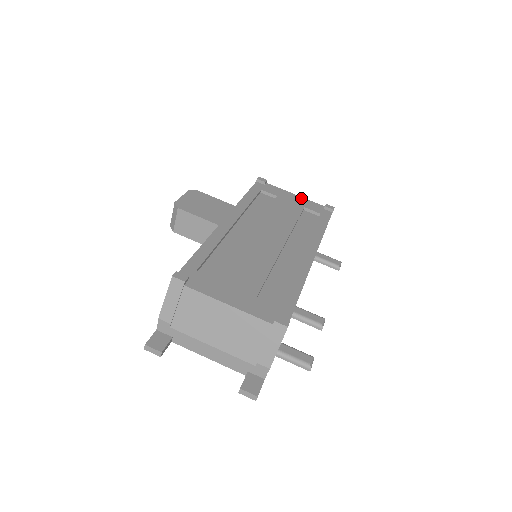
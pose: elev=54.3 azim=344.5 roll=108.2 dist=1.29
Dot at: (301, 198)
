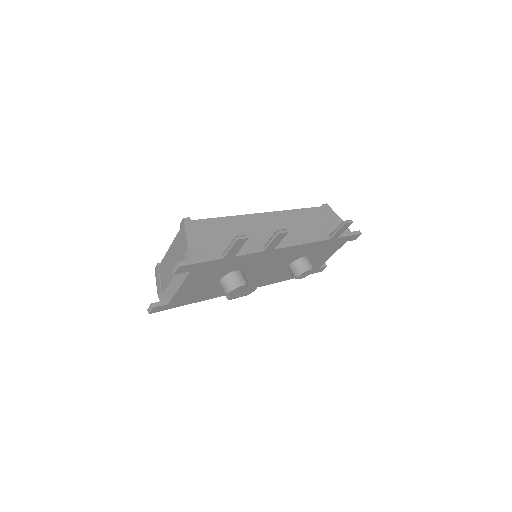
Dot at: occluded
